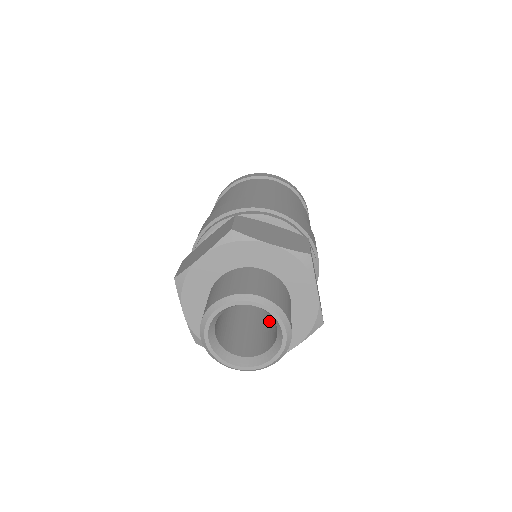
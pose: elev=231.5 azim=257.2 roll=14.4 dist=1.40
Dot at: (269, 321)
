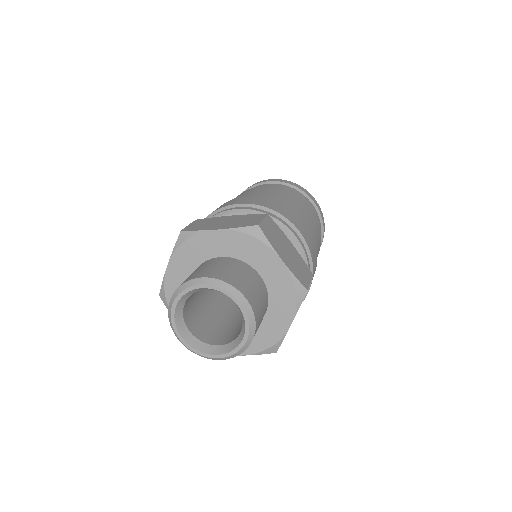
Dot at: (234, 320)
